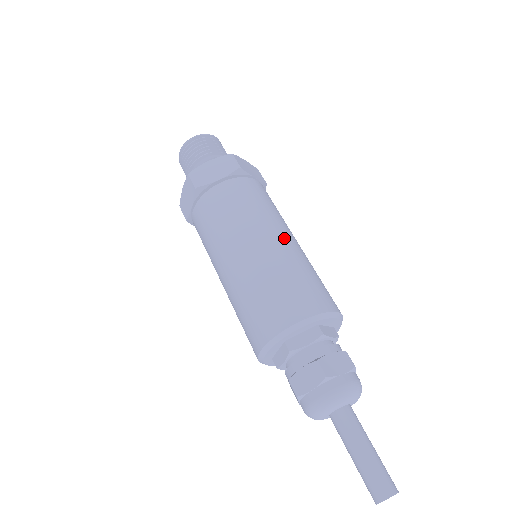
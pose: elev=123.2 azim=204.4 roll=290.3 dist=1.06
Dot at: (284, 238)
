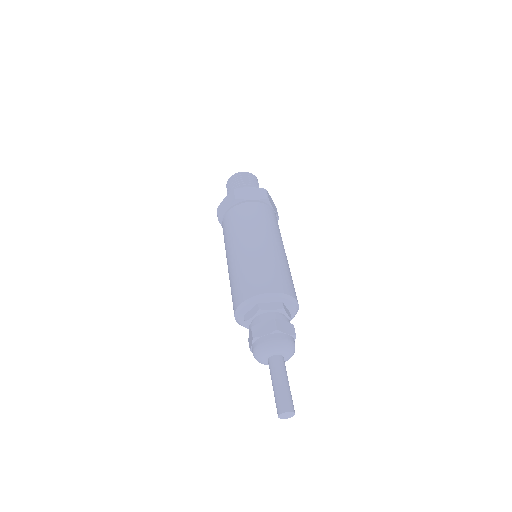
Dot at: (280, 248)
